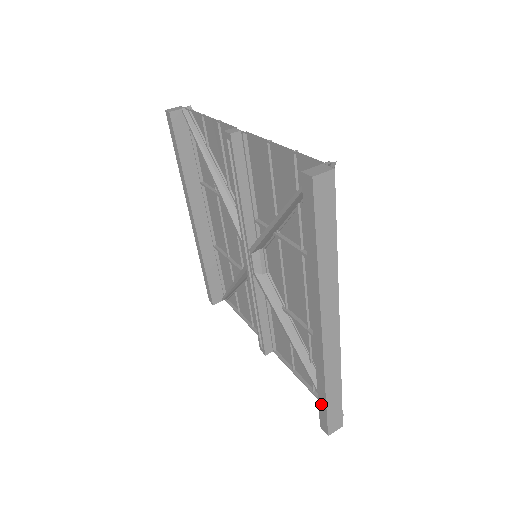
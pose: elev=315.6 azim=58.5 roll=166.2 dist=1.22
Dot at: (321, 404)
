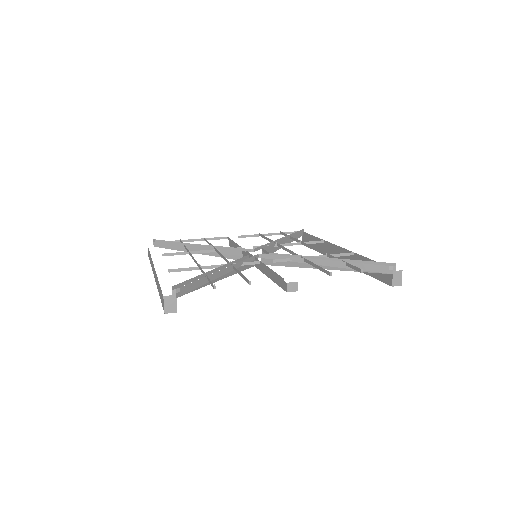
Dot at: occluded
